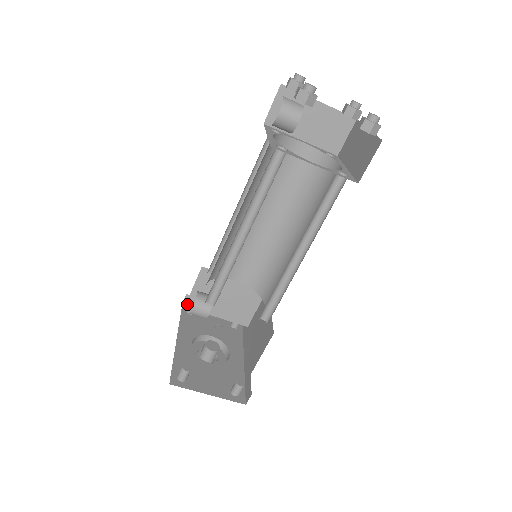
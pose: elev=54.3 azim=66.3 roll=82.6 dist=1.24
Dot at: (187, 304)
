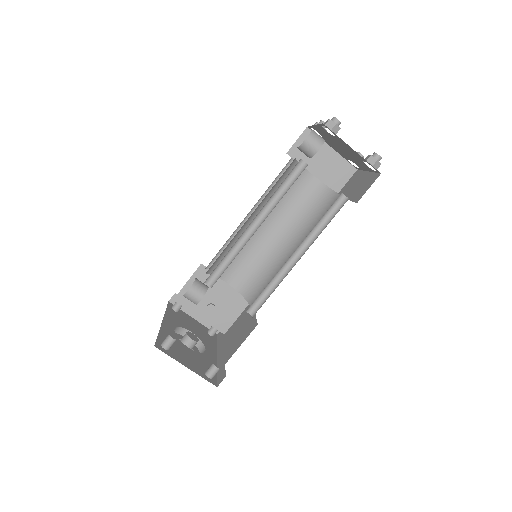
Dot at: (176, 297)
